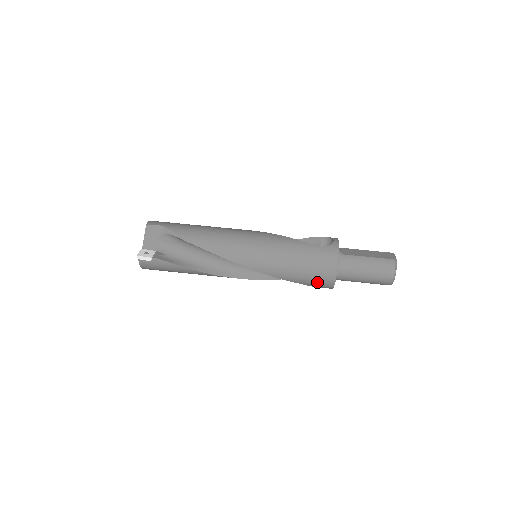
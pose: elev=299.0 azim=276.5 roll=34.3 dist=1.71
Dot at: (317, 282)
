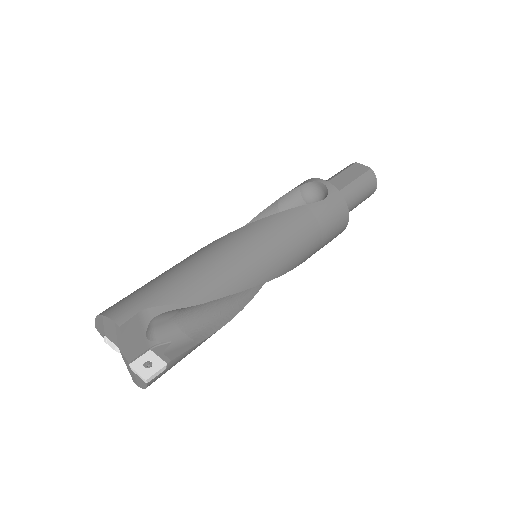
Dot at: occluded
